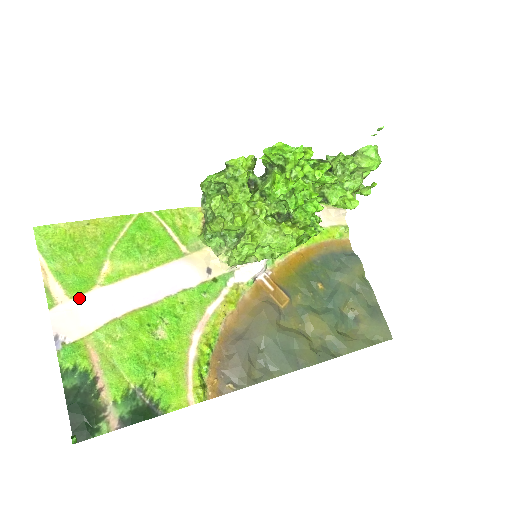
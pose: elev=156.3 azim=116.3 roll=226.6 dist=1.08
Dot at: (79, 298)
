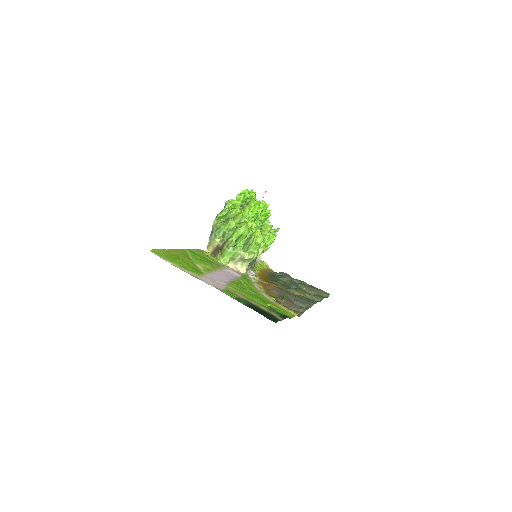
Dot at: (203, 276)
